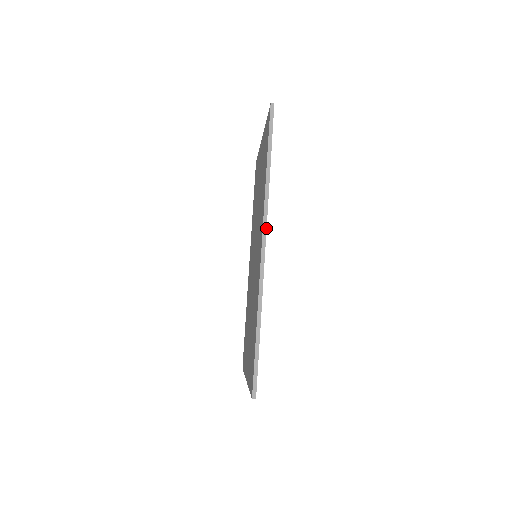
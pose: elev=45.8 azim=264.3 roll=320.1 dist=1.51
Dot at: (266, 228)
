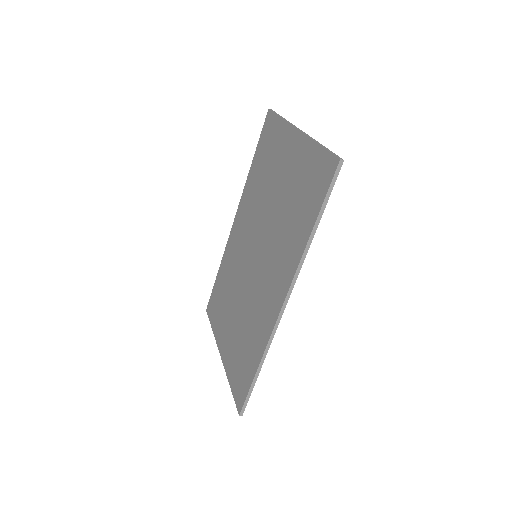
Dot at: occluded
